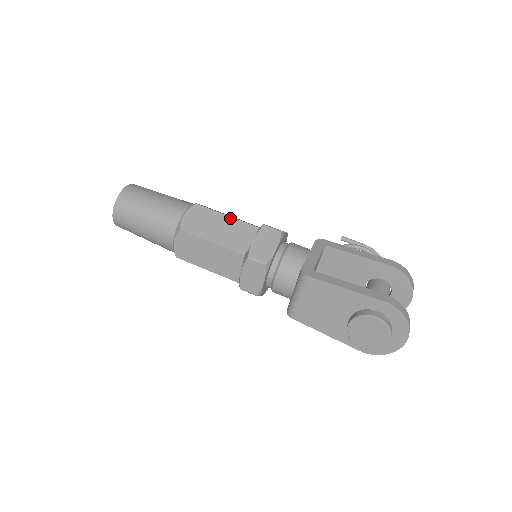
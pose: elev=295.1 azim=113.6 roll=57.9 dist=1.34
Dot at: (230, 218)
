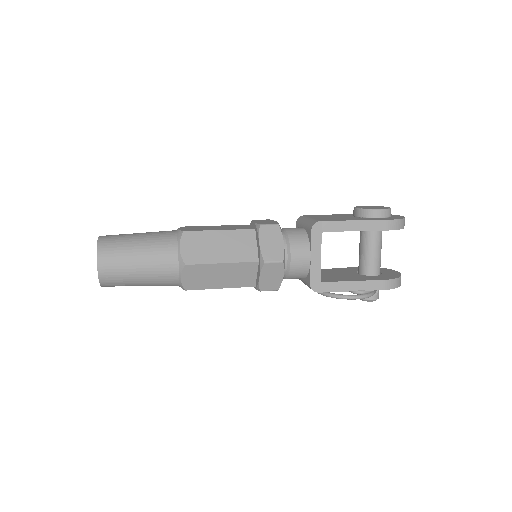
Dot at: occluded
